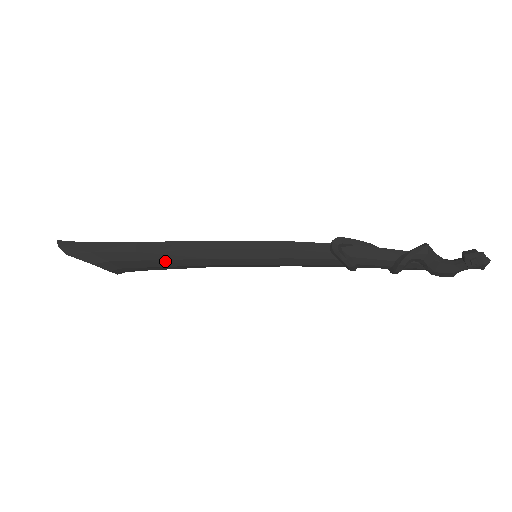
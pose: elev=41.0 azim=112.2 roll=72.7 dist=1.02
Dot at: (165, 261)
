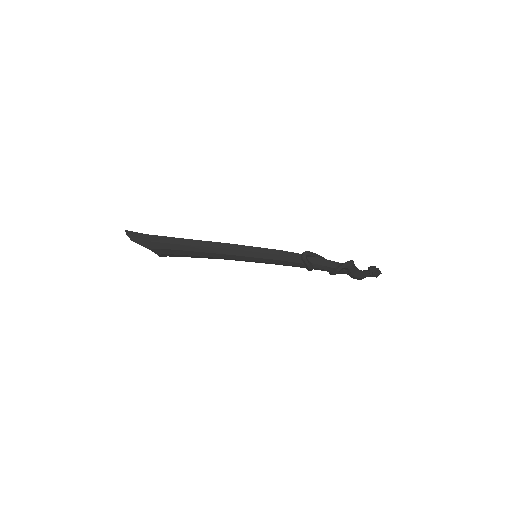
Dot at: (199, 253)
